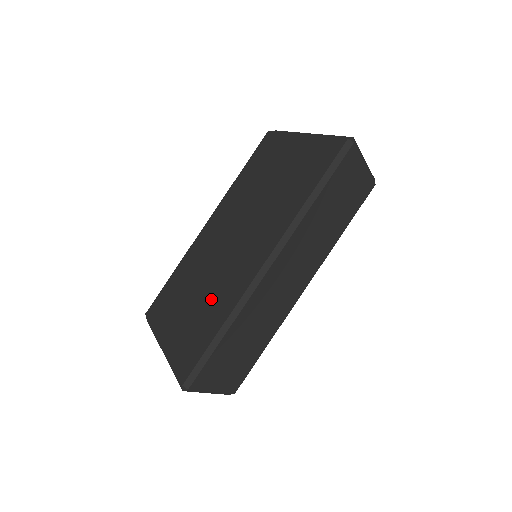
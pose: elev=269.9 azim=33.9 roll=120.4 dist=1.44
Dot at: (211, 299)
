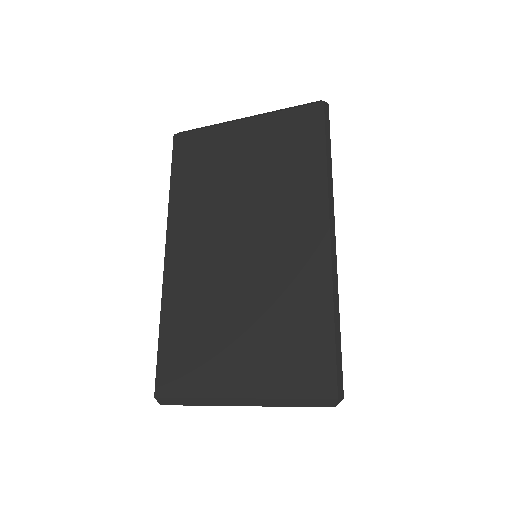
Dot at: (281, 306)
